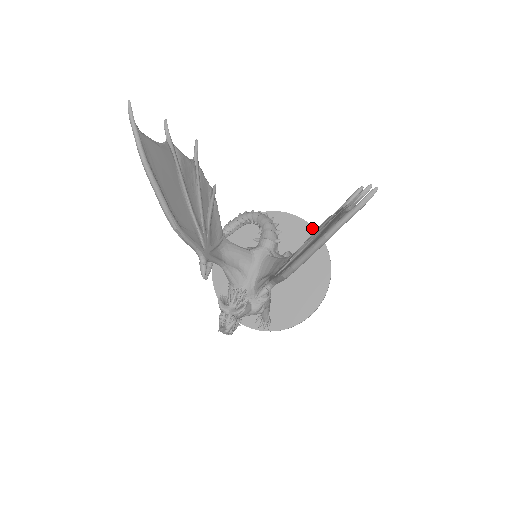
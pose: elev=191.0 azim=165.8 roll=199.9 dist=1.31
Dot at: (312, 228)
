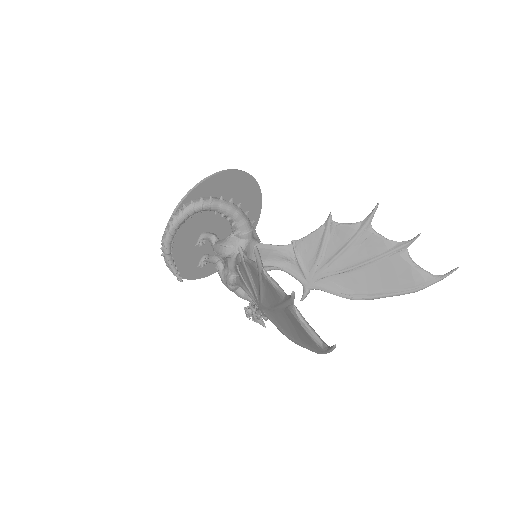
Dot at: (244, 174)
